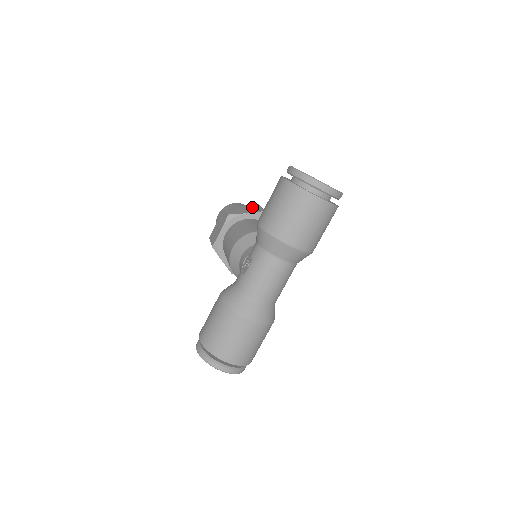
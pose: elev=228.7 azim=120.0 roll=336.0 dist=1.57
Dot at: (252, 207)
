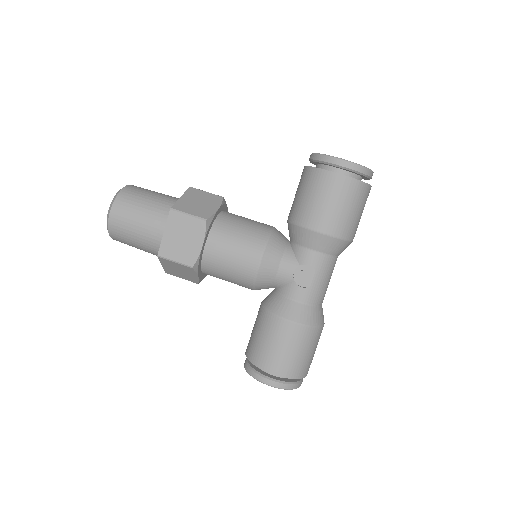
Dot at: (198, 195)
